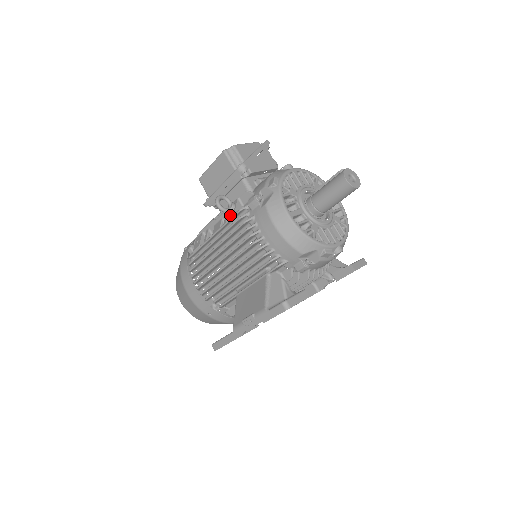
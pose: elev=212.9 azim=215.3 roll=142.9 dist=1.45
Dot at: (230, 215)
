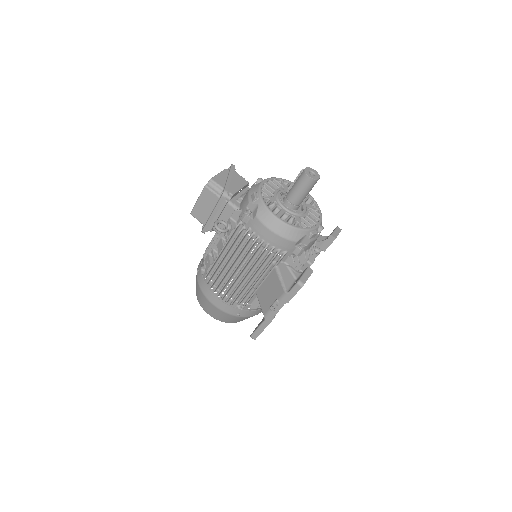
Dot at: (229, 233)
